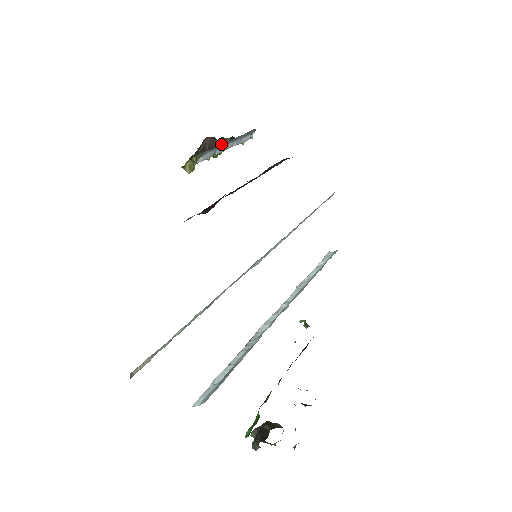
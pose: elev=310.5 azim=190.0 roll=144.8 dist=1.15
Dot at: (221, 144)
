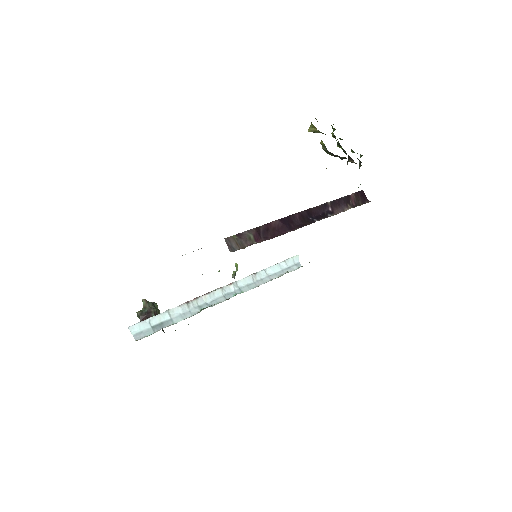
Dot at: (349, 157)
